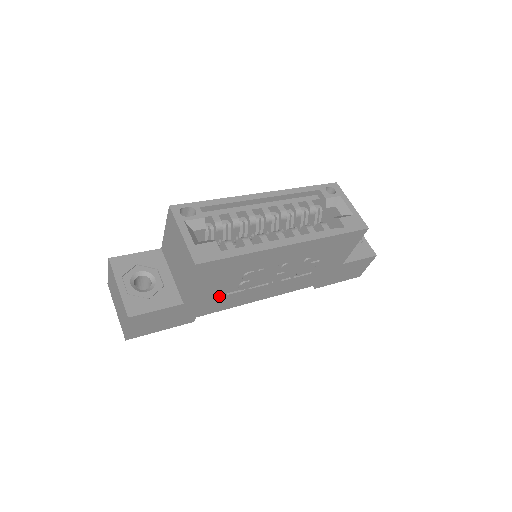
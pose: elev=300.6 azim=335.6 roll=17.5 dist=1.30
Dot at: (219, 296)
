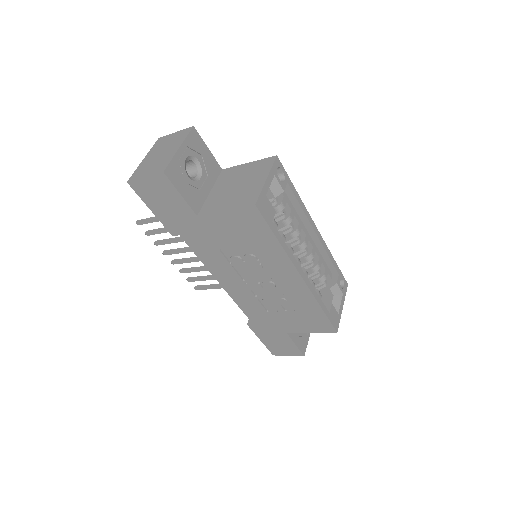
Dot at: (216, 244)
